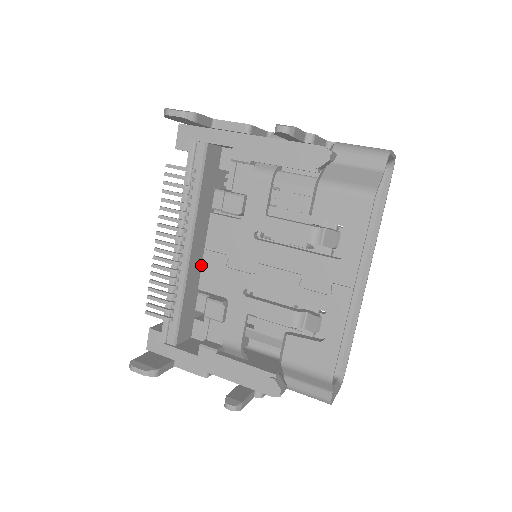
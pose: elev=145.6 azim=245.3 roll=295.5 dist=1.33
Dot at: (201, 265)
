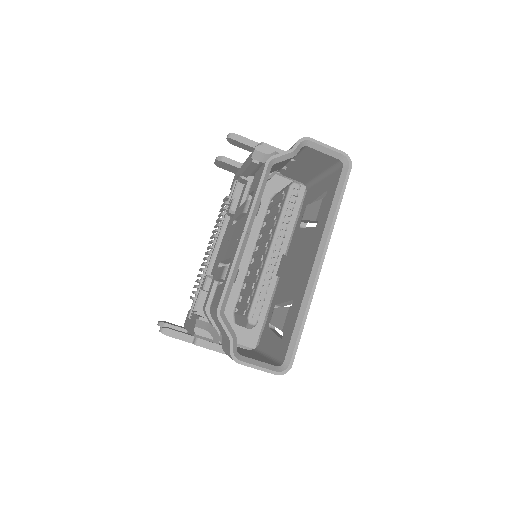
Dot at: occluded
